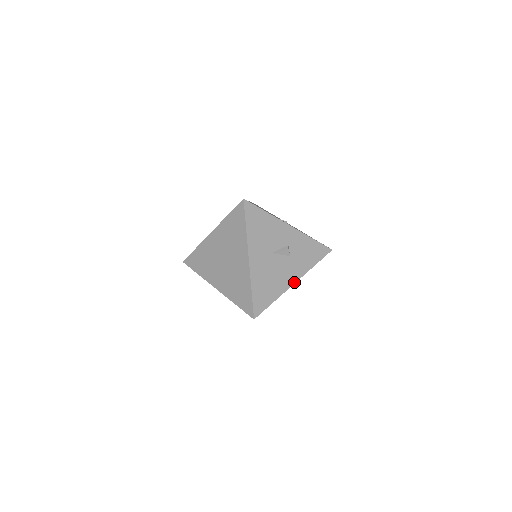
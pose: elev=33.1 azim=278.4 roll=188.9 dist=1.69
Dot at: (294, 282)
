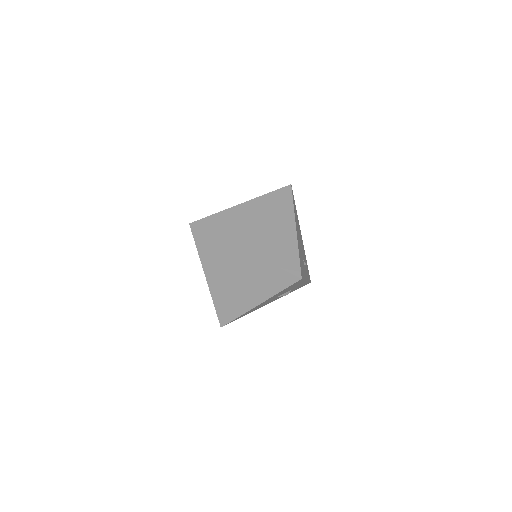
Dot at: occluded
